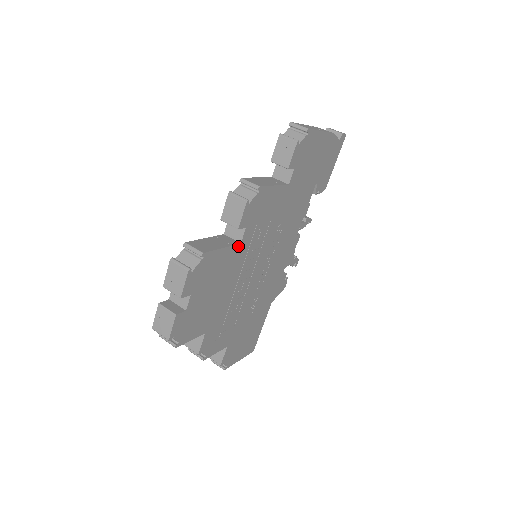
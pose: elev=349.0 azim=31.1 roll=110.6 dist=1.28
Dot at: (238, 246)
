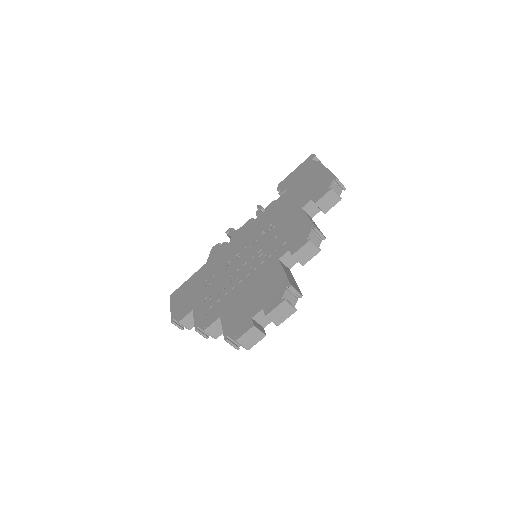
Dot at: occluded
